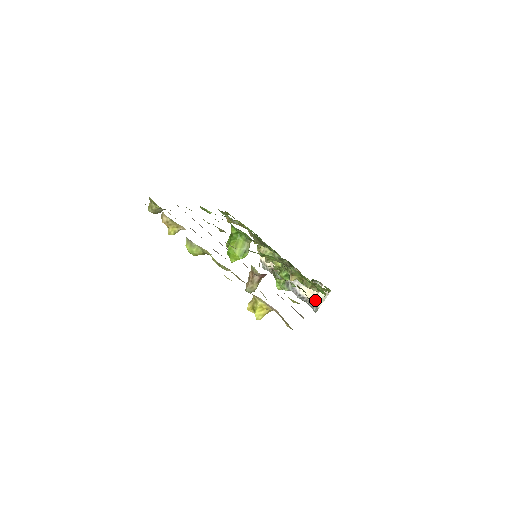
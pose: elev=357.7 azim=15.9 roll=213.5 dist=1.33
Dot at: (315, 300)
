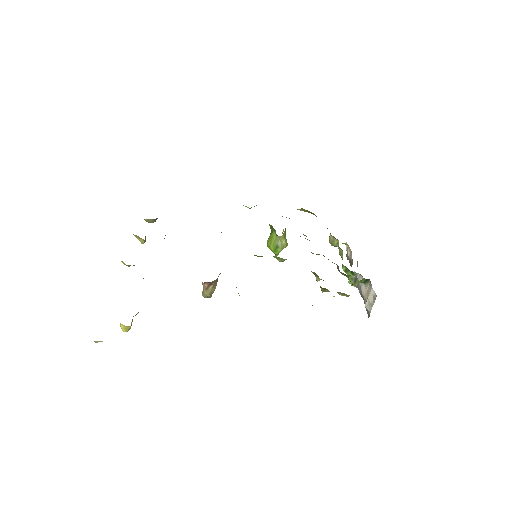
Dot at: (367, 303)
